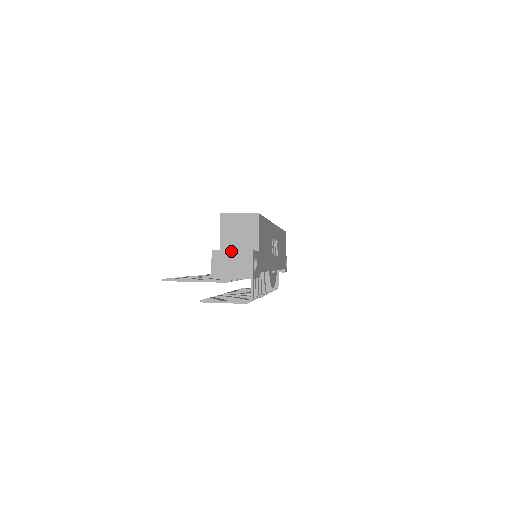
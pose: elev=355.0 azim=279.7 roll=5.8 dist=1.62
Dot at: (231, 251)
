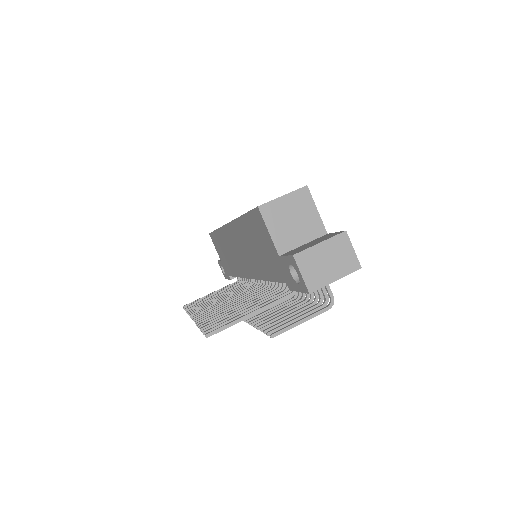
Dot at: (319, 245)
